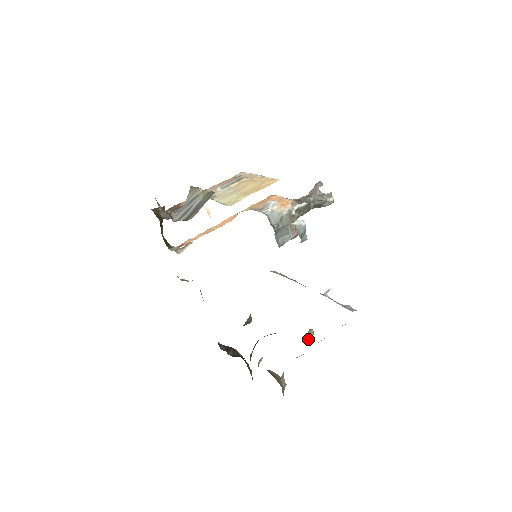
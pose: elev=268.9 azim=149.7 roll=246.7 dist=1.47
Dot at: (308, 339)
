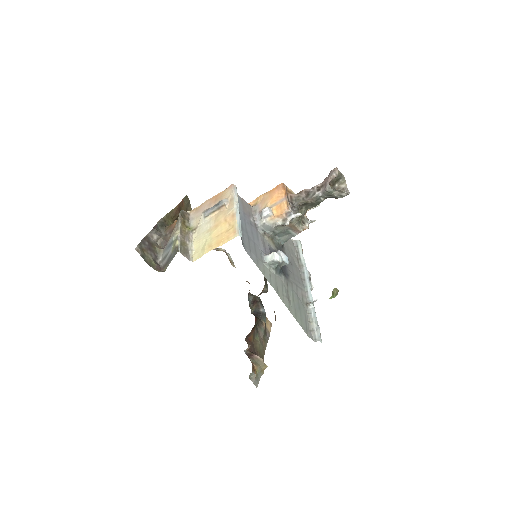
Dot at: (332, 296)
